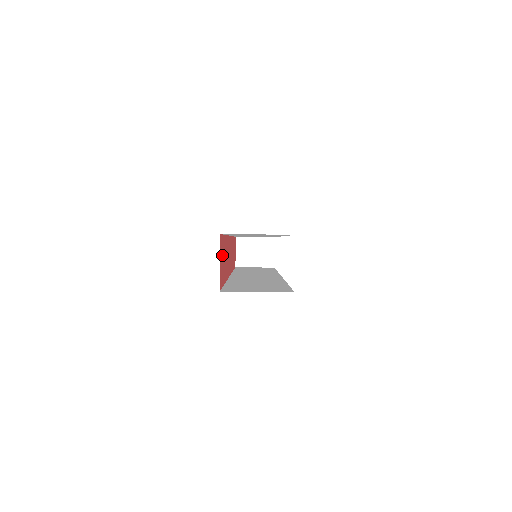
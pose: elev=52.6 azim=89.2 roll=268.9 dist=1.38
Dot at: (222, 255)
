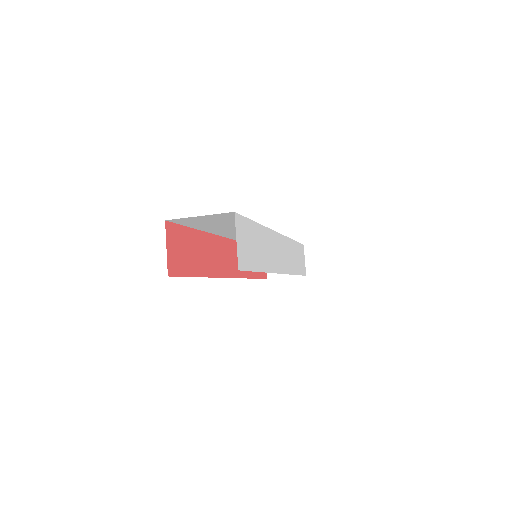
Dot at: (181, 245)
